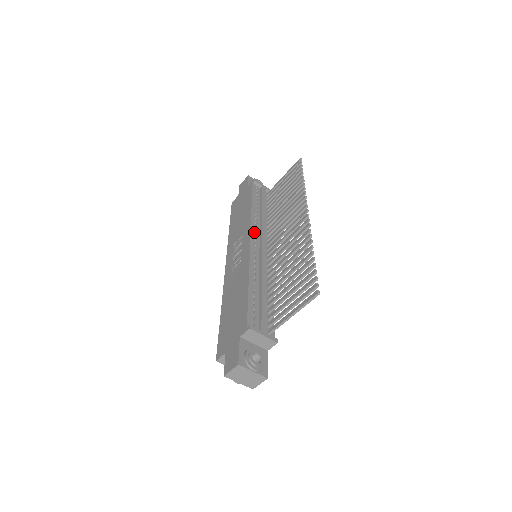
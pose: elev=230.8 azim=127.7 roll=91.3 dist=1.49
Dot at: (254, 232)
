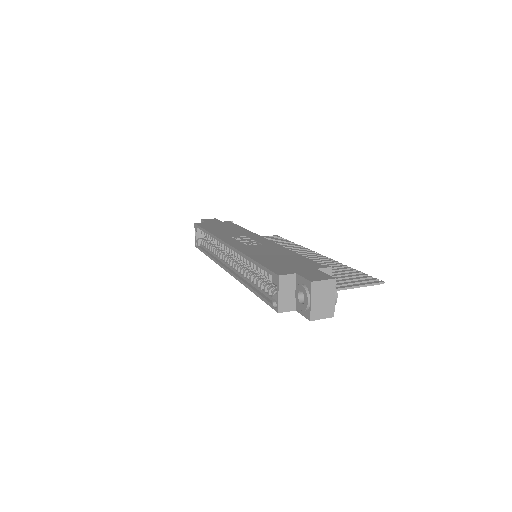
Dot at: occluded
